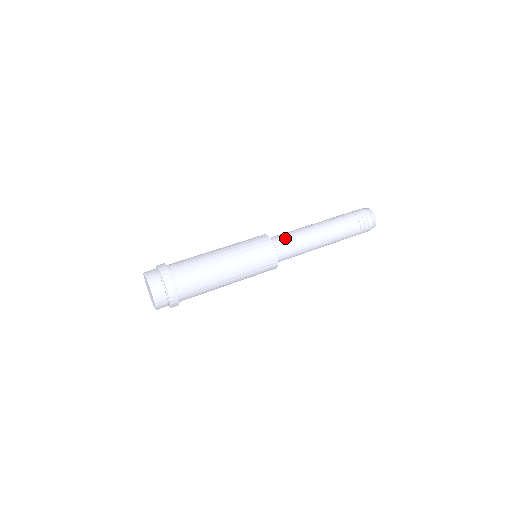
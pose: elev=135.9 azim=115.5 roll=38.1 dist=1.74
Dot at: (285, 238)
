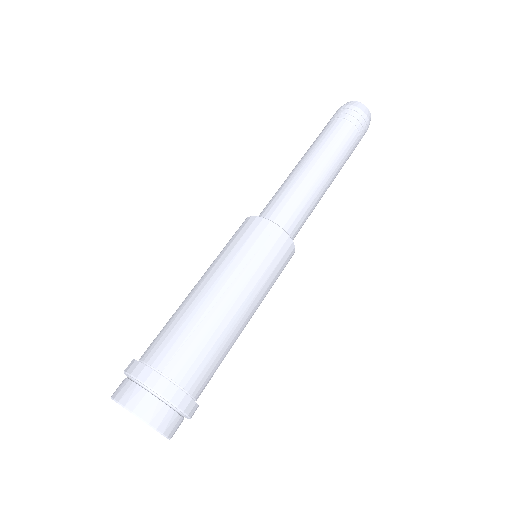
Dot at: (270, 203)
